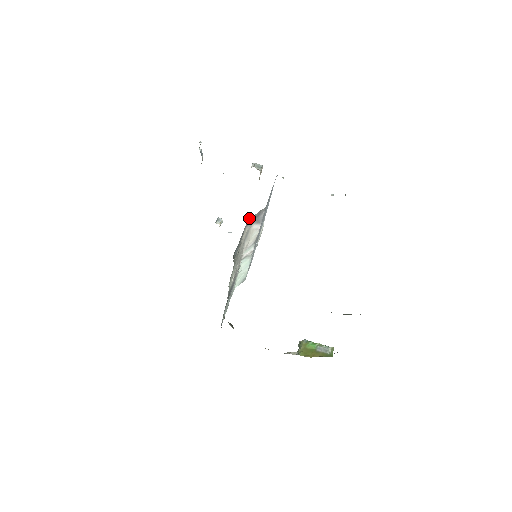
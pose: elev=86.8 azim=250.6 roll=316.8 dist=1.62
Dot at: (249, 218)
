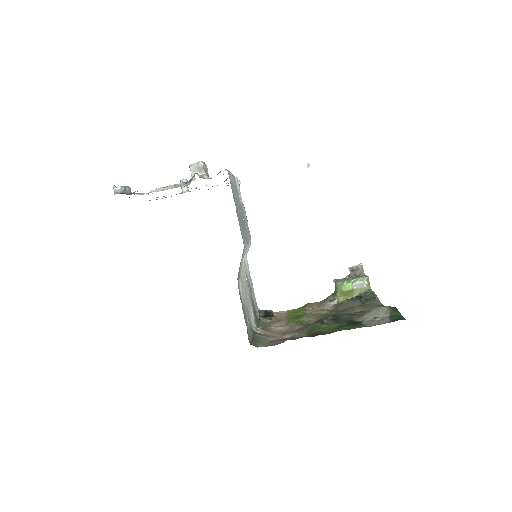
Dot at: occluded
